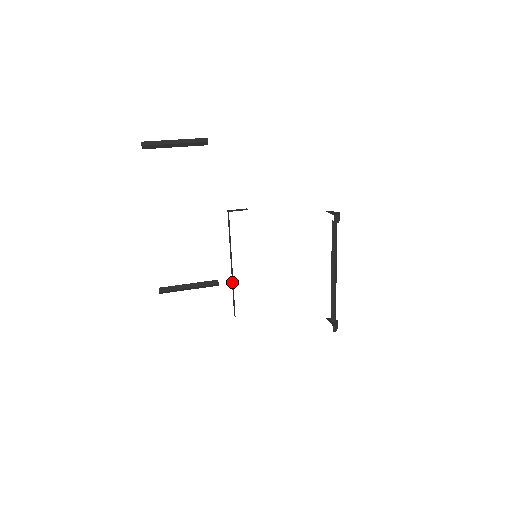
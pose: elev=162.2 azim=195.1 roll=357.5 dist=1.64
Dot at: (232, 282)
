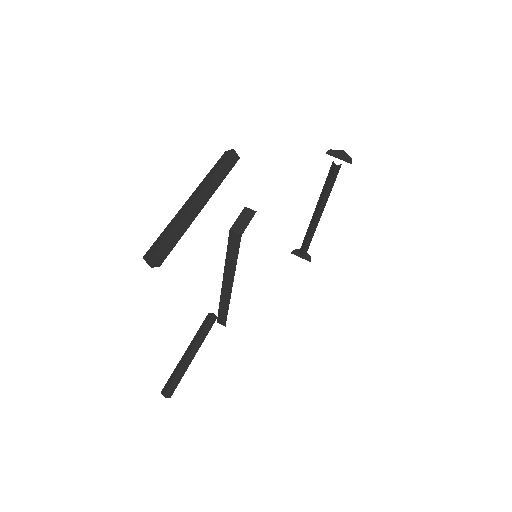
Dot at: (223, 299)
